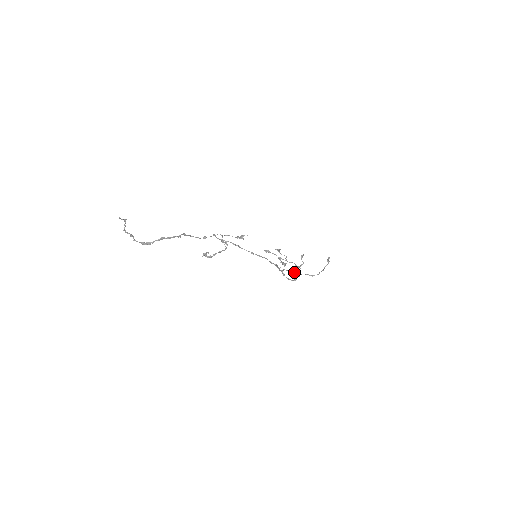
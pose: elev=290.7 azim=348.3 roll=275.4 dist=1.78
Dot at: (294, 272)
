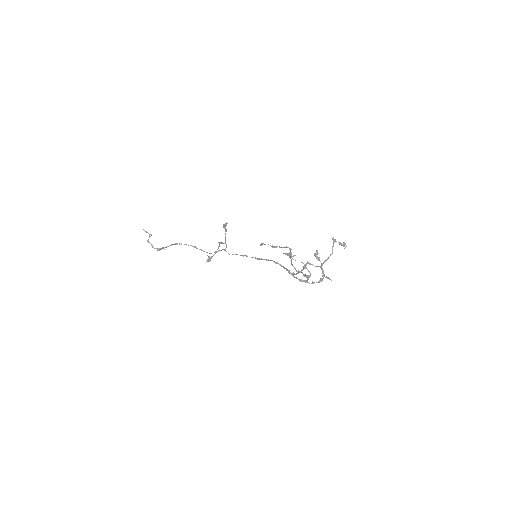
Dot at: (290, 258)
